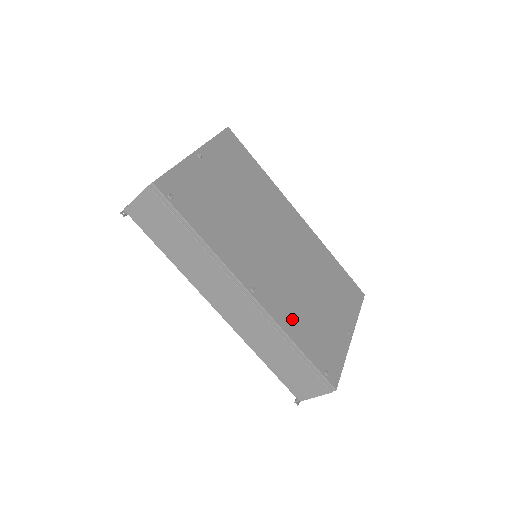
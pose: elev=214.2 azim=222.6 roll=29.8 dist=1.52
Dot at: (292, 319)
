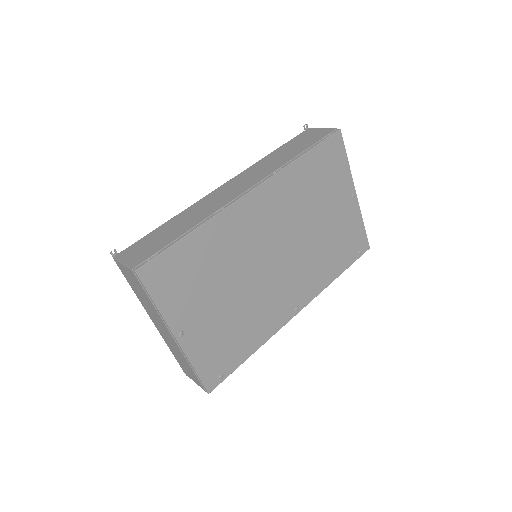
Dot at: (324, 272)
